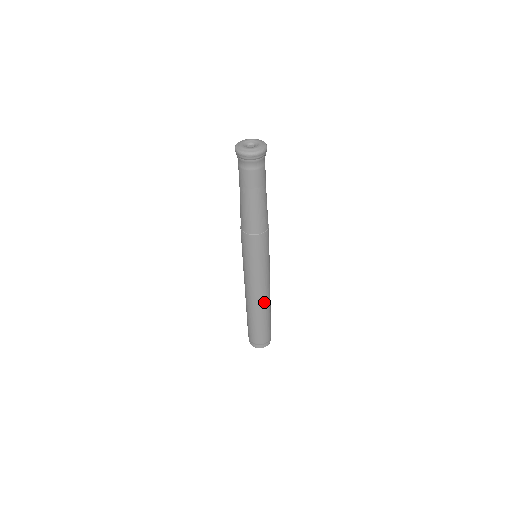
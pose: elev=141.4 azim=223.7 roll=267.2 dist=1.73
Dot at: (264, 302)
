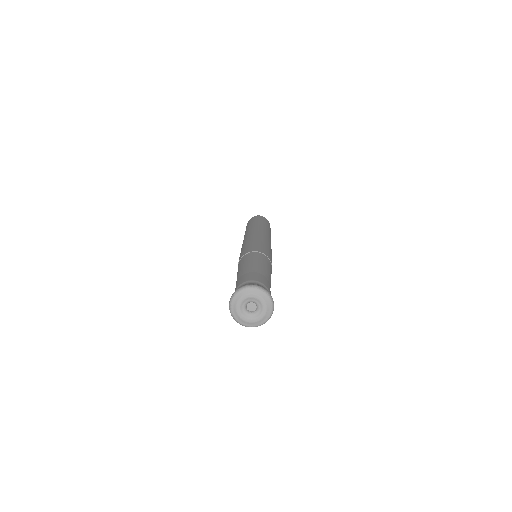
Dot at: occluded
